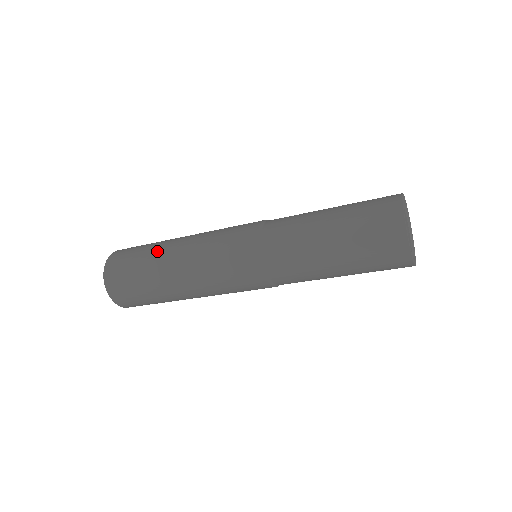
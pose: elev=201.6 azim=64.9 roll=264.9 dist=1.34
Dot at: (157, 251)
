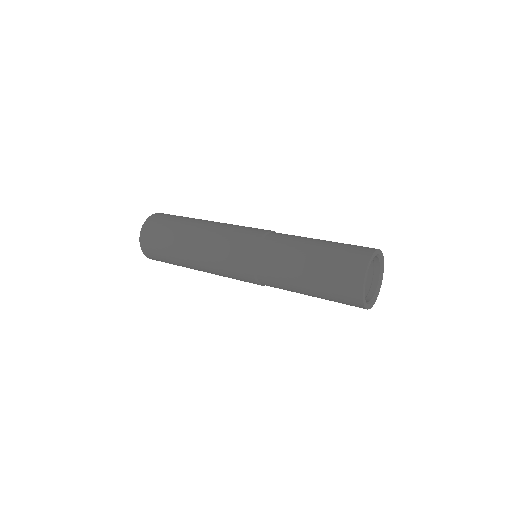
Dot at: (178, 239)
